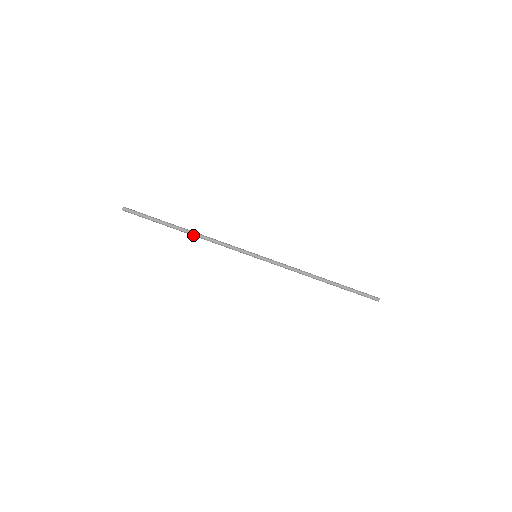
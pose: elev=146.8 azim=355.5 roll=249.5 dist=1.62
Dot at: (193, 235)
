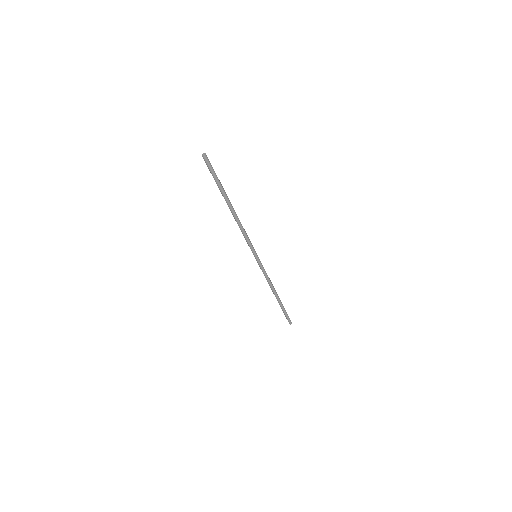
Dot at: (234, 214)
